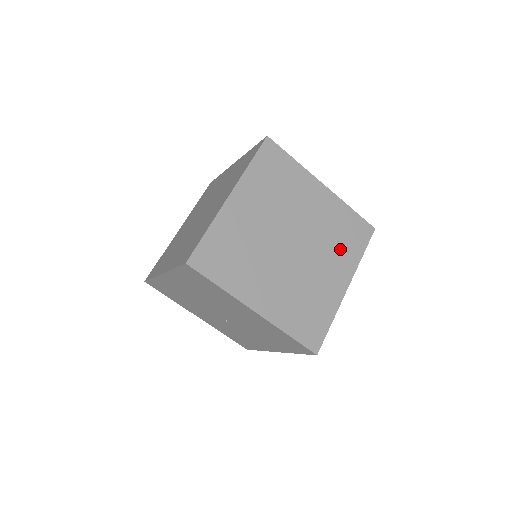
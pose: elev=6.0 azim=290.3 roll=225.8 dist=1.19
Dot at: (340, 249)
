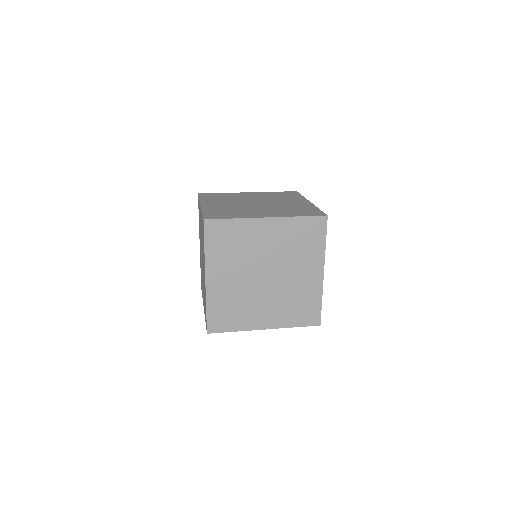
Dot at: (304, 252)
